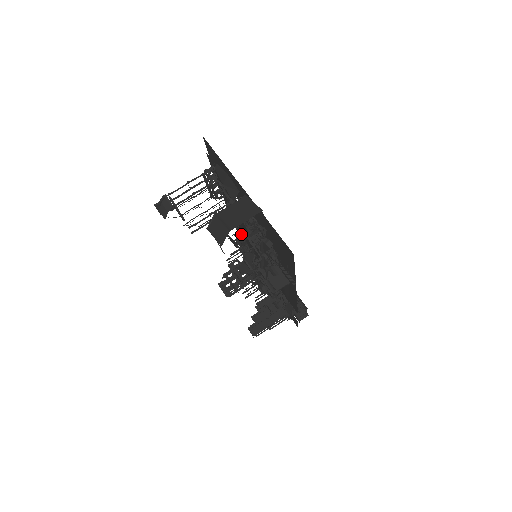
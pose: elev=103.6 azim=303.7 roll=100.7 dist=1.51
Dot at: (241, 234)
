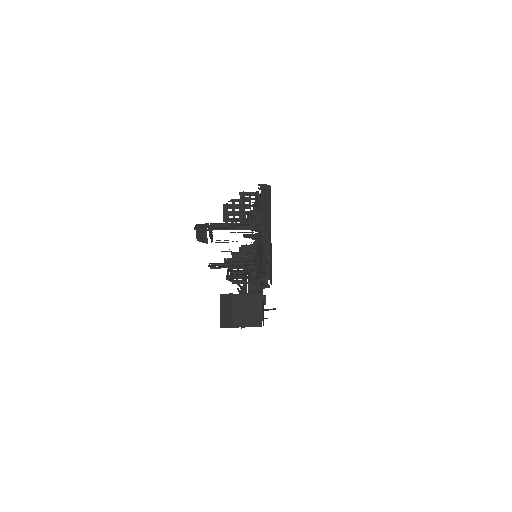
Dot at: occluded
